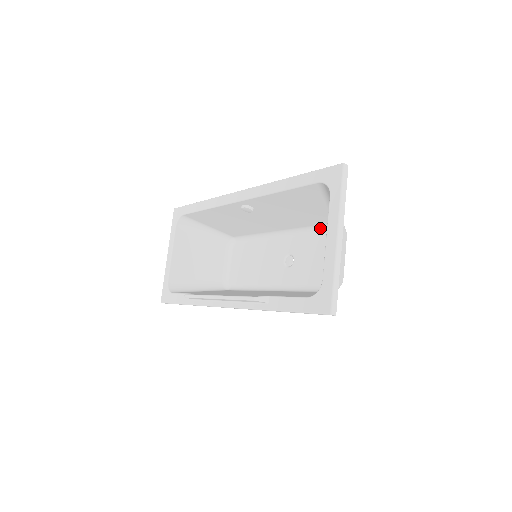
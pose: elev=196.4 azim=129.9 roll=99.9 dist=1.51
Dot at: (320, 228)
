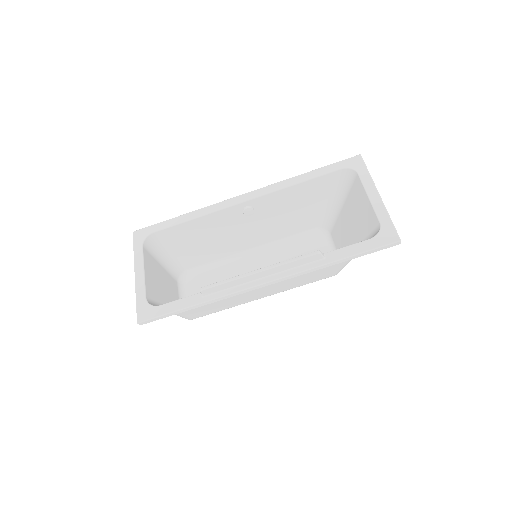
Dot at: (300, 236)
